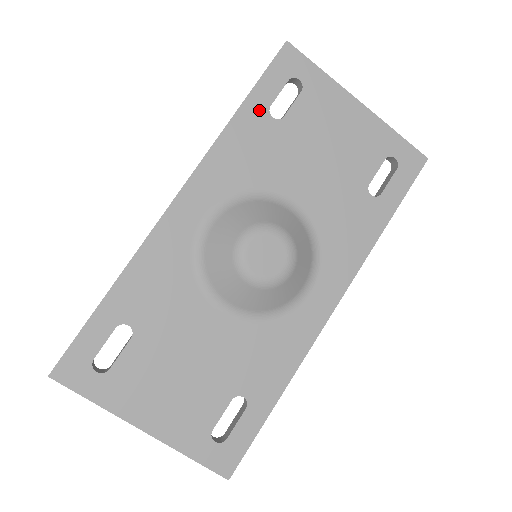
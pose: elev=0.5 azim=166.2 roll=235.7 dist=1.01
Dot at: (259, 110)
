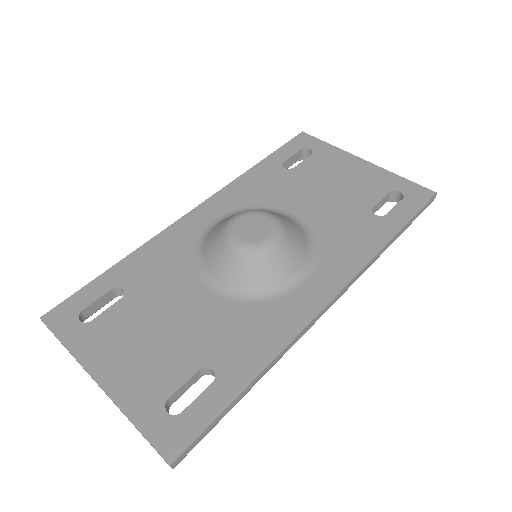
Dot at: (274, 164)
